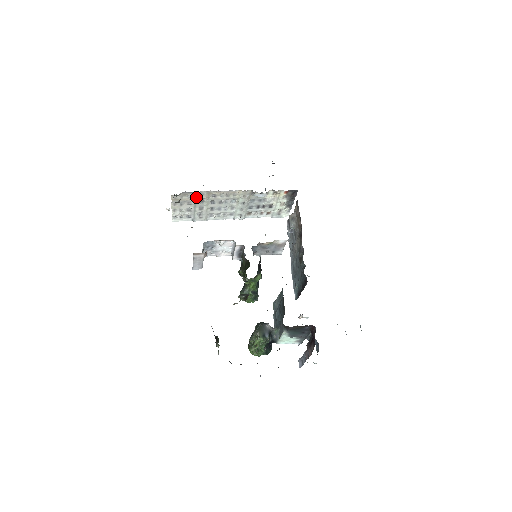
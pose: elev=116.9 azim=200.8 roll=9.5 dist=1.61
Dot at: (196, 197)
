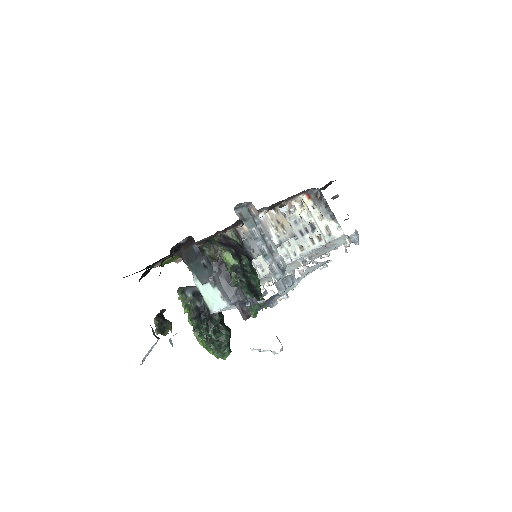
Dot at: occluded
